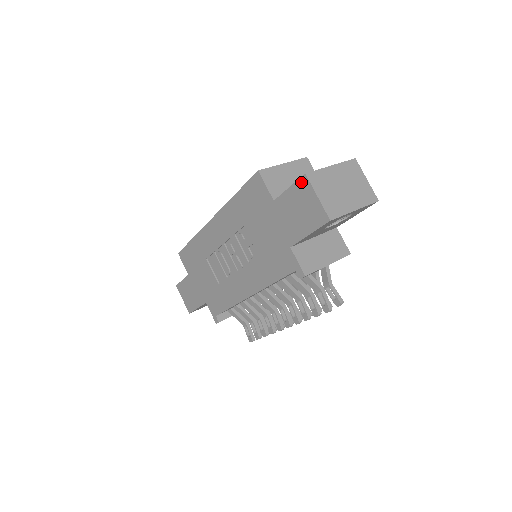
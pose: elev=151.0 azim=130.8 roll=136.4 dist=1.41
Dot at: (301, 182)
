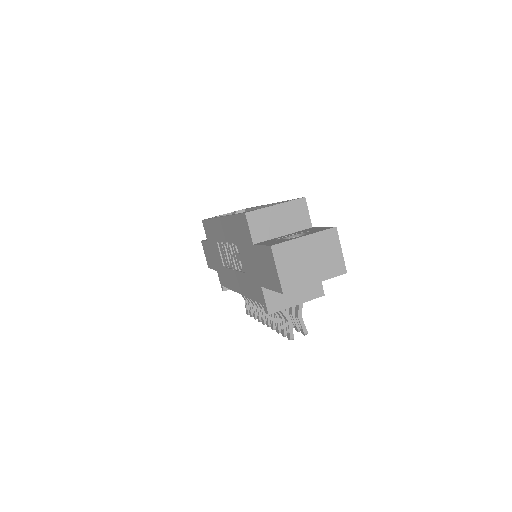
Dot at: (268, 249)
